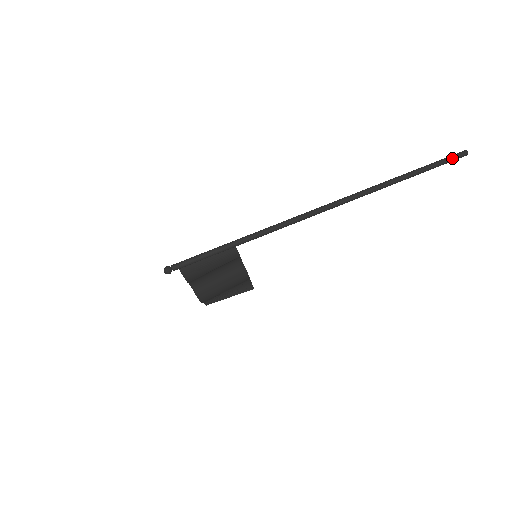
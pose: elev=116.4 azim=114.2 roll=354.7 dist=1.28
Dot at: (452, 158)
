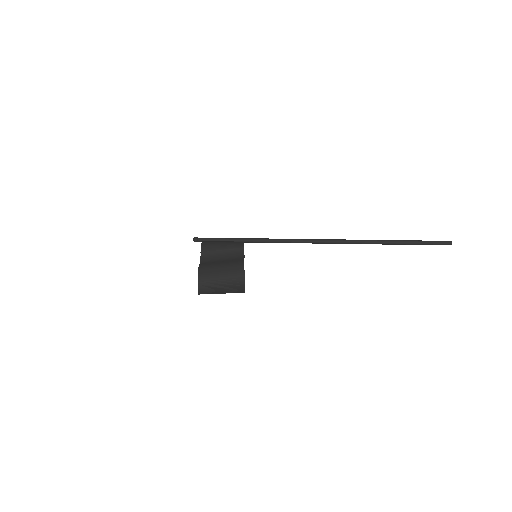
Dot at: (435, 241)
